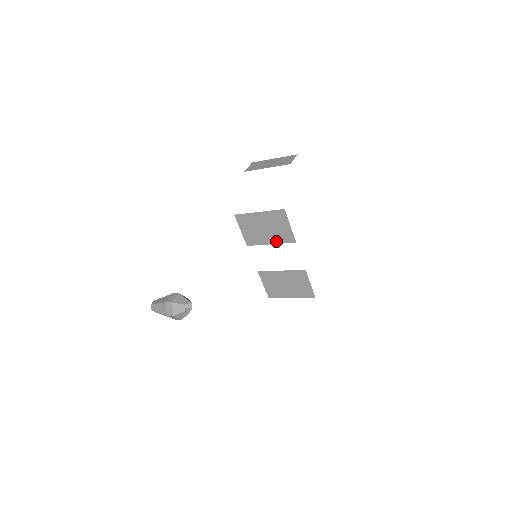
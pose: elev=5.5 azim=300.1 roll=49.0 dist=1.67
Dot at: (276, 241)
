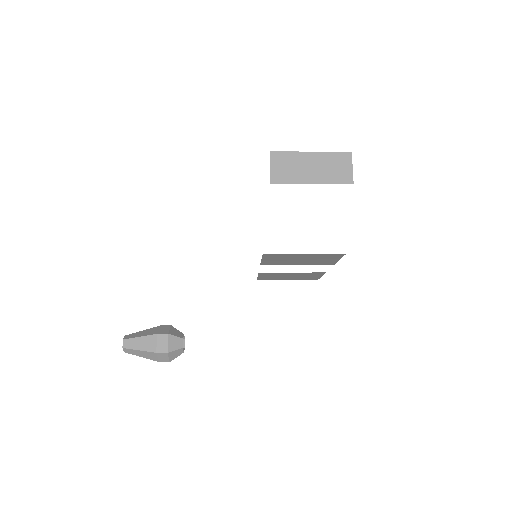
Dot at: (307, 264)
